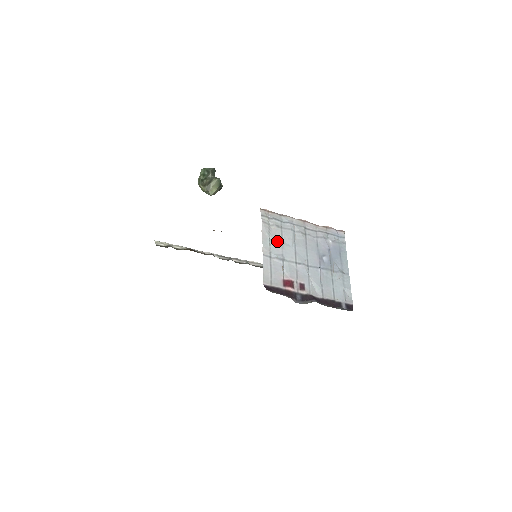
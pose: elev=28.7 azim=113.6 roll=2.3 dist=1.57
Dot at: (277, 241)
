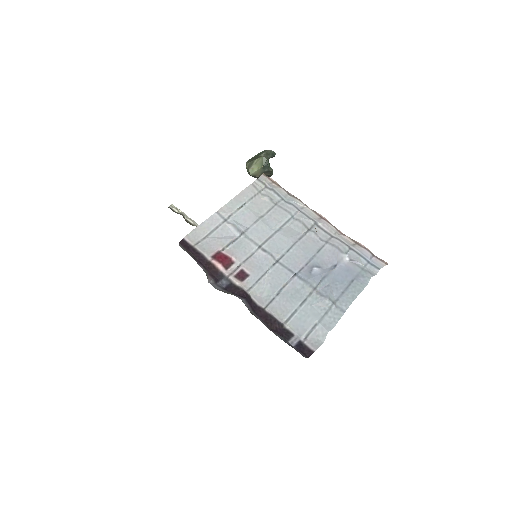
Dot at: (254, 212)
